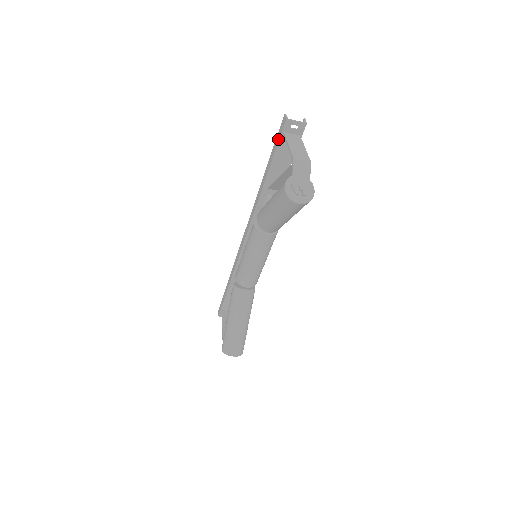
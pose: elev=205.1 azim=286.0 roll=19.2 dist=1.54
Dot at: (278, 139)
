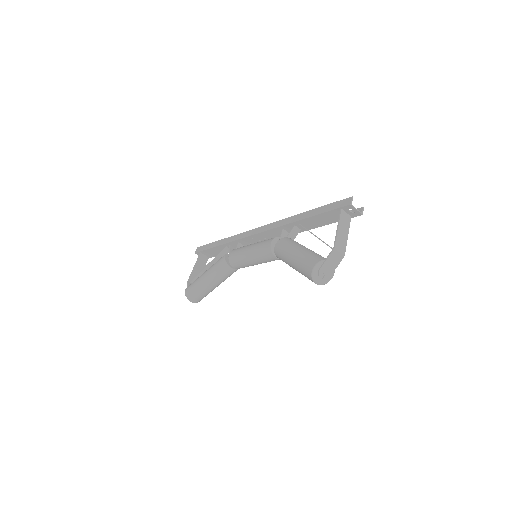
Dot at: (334, 208)
